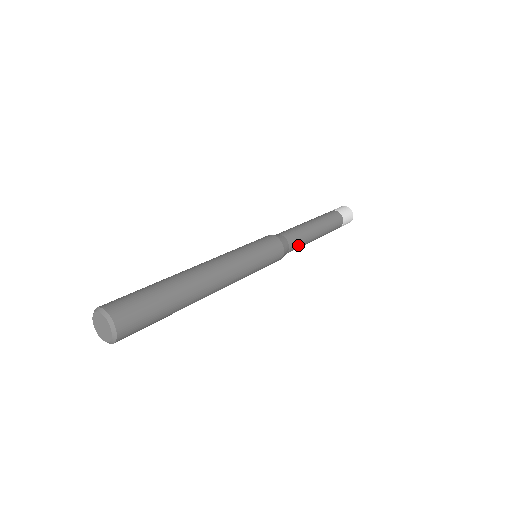
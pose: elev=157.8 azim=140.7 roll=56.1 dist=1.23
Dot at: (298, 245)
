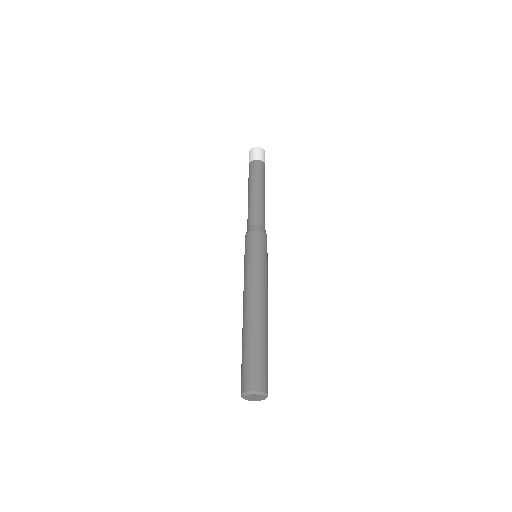
Dot at: occluded
